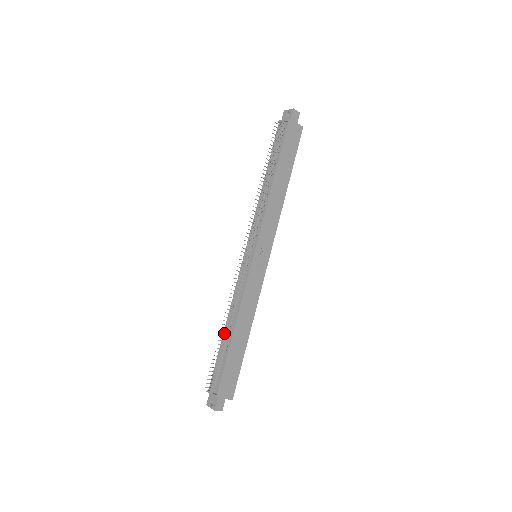
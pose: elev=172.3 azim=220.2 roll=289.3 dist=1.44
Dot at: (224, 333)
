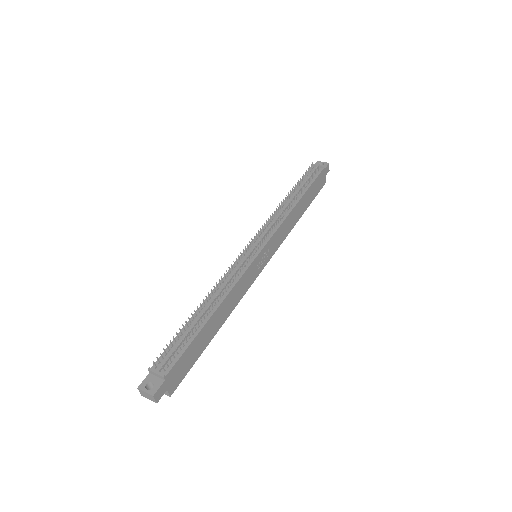
Dot at: (197, 312)
